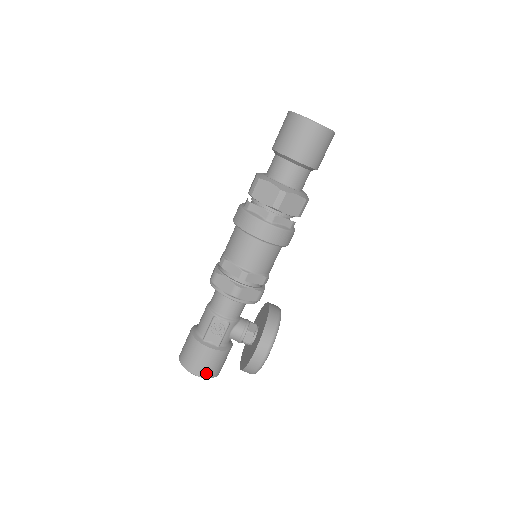
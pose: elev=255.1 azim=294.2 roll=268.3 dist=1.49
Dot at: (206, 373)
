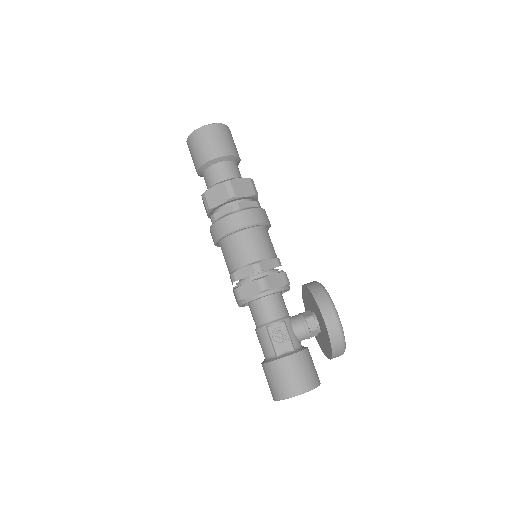
Dot at: (306, 384)
